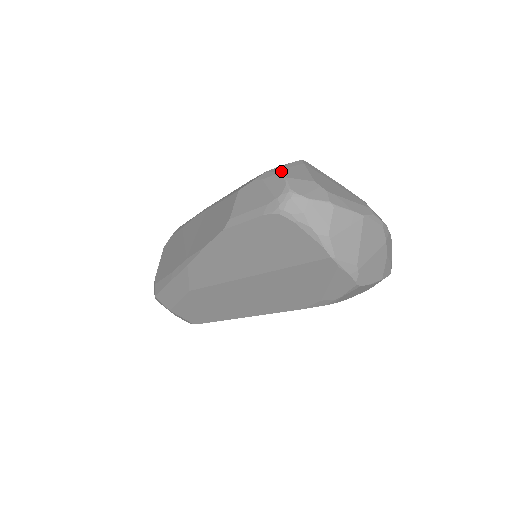
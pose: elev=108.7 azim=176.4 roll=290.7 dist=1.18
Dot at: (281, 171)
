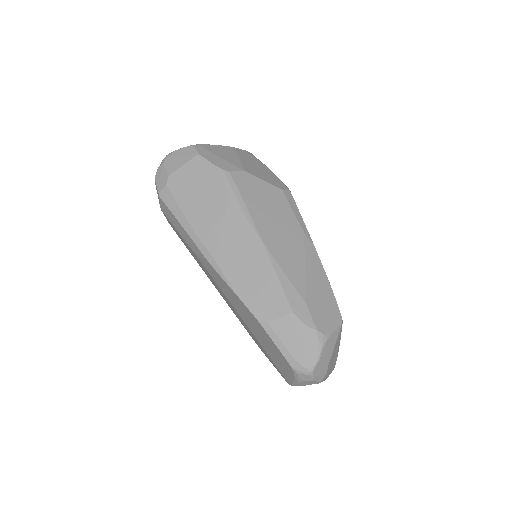
Dot at: (322, 348)
